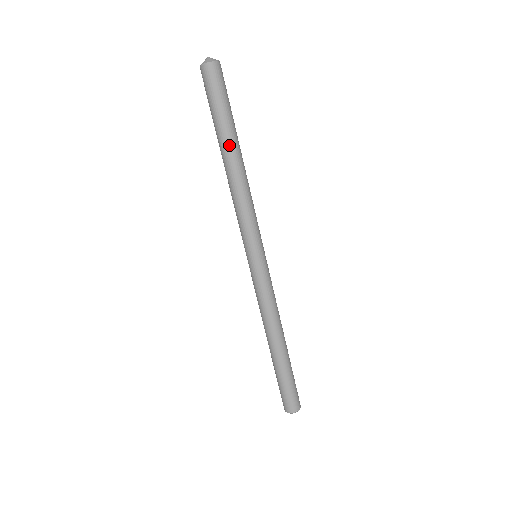
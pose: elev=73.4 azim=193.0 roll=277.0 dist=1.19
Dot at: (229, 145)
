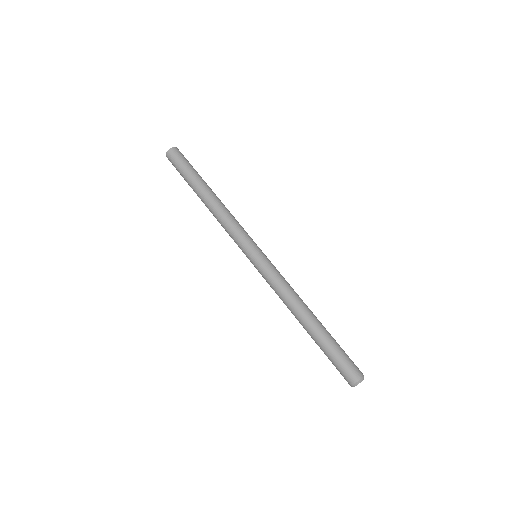
Dot at: (207, 185)
